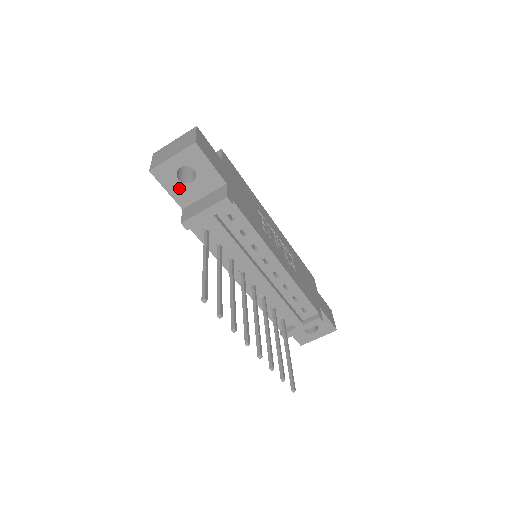
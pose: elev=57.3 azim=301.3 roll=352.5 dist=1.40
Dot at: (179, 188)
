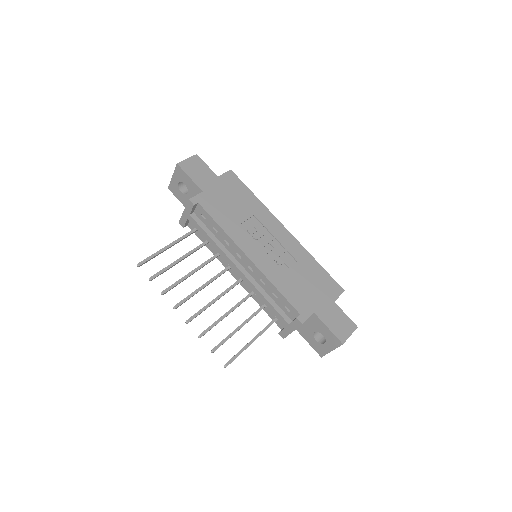
Dot at: (184, 198)
